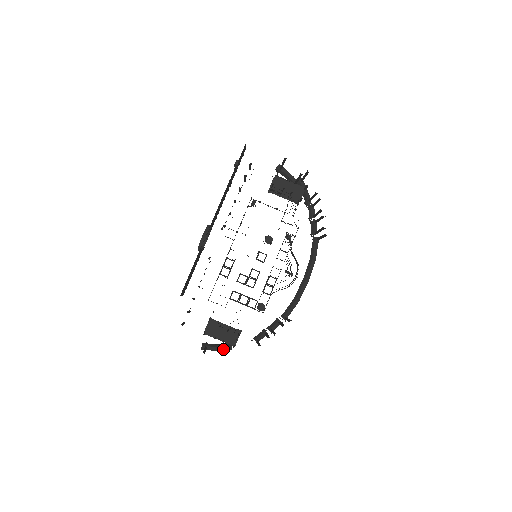
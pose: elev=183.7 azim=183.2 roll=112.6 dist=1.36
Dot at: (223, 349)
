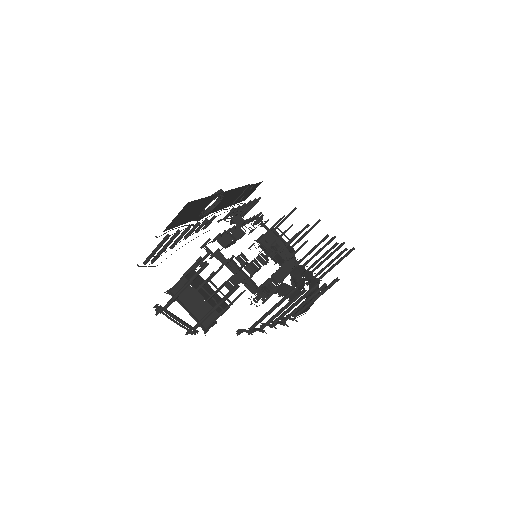
Dot at: (189, 325)
